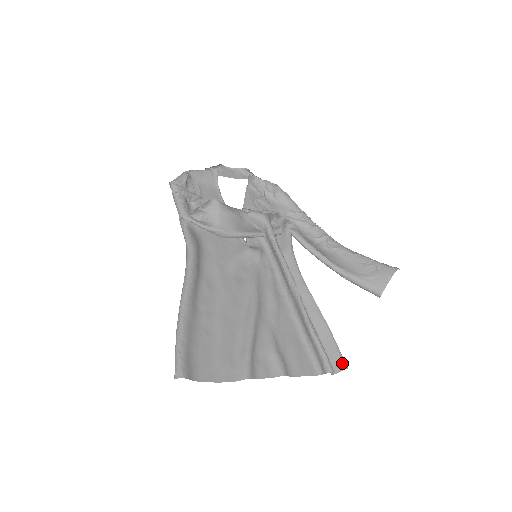
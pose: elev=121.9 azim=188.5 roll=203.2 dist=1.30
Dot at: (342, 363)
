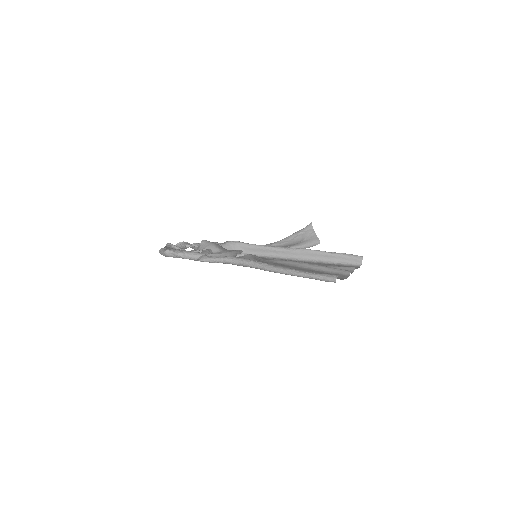
Dot at: occluded
